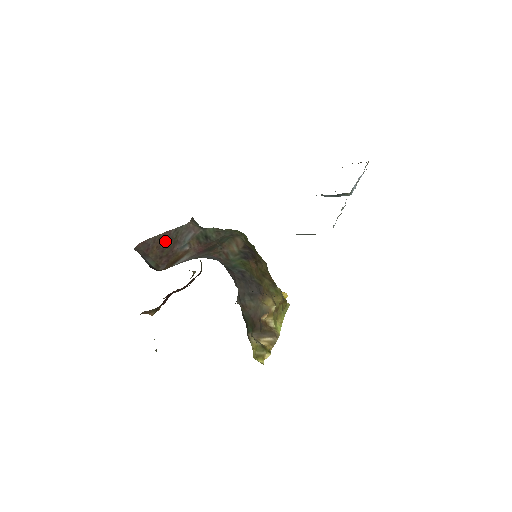
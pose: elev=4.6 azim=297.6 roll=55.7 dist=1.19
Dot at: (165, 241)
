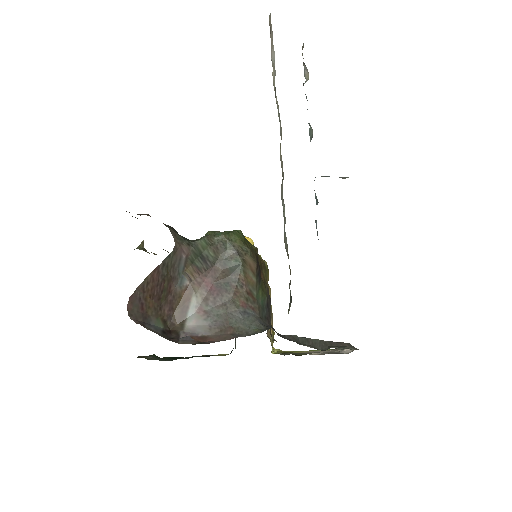
Dot at: (157, 284)
